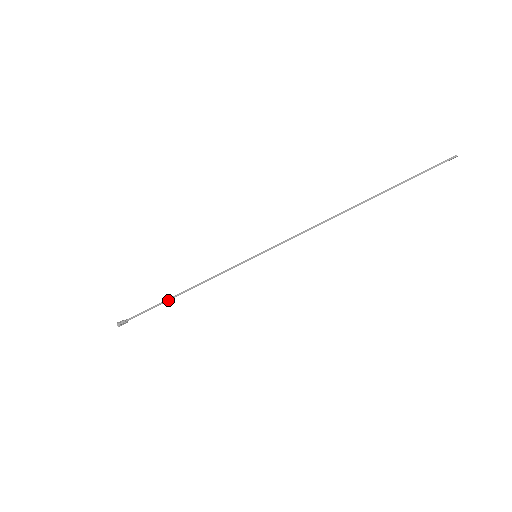
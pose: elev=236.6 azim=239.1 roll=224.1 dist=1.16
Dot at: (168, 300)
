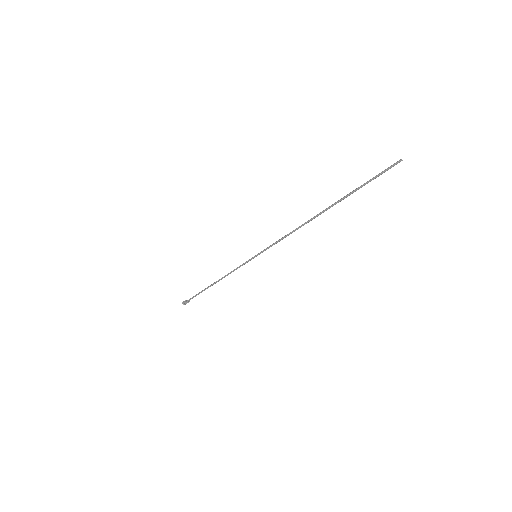
Dot at: occluded
